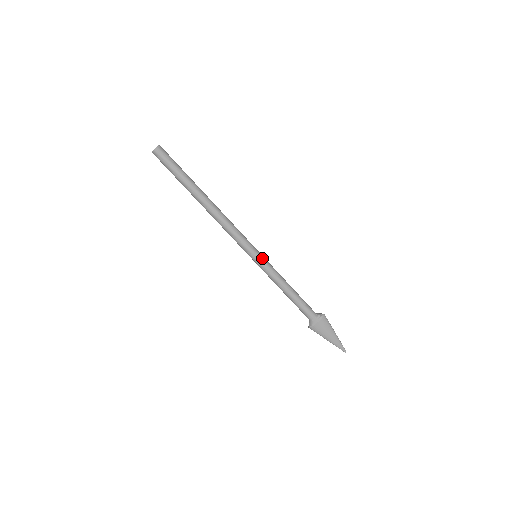
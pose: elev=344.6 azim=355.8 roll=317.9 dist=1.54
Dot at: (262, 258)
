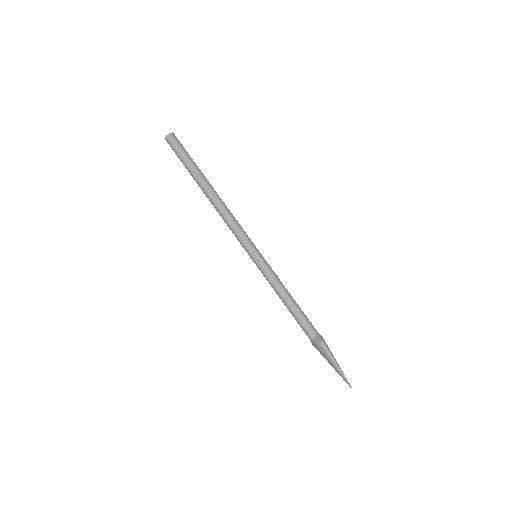
Dot at: (257, 262)
